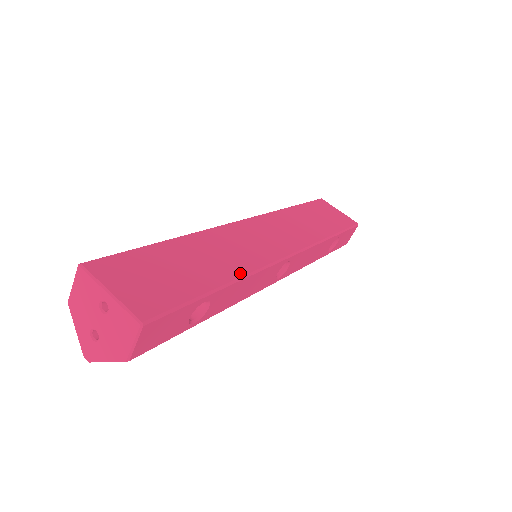
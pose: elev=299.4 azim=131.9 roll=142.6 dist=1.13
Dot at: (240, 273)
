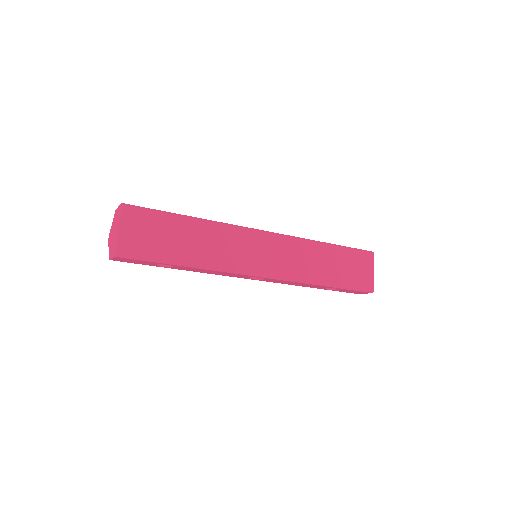
Dot at: (206, 265)
